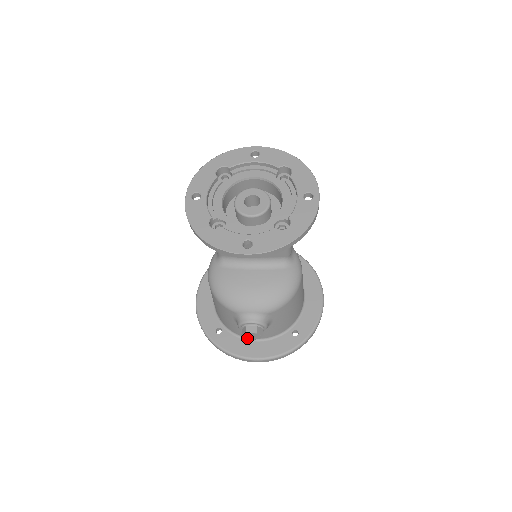
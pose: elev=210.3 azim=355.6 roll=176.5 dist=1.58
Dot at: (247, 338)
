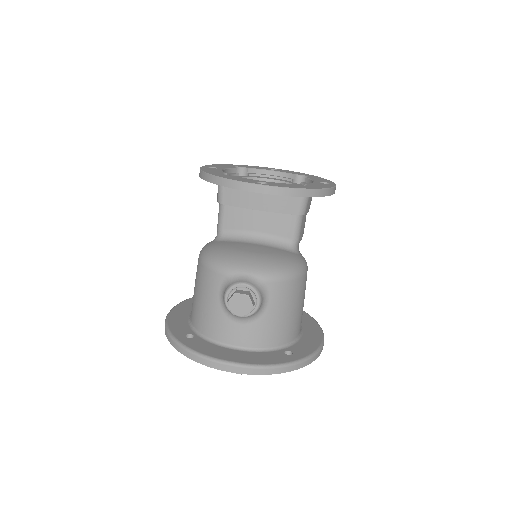
Dot at: (233, 311)
